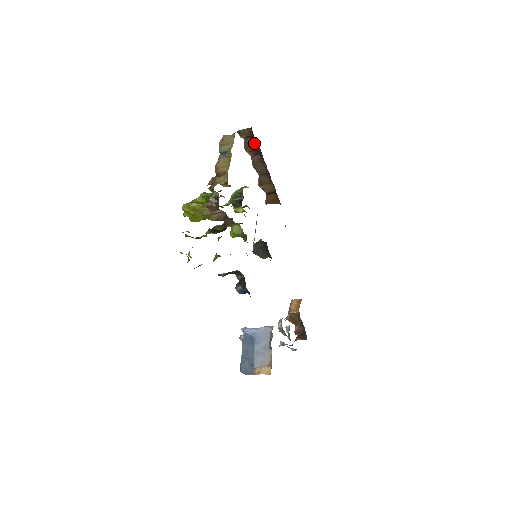
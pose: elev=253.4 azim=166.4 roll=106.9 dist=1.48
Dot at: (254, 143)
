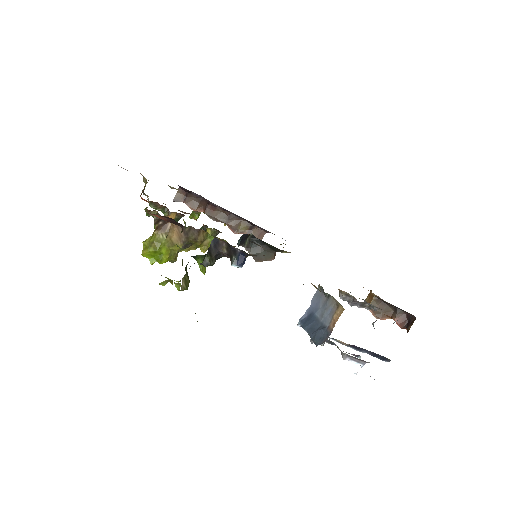
Dot at: (193, 198)
